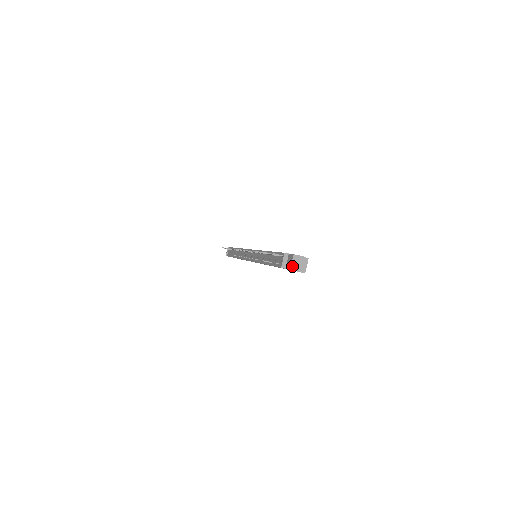
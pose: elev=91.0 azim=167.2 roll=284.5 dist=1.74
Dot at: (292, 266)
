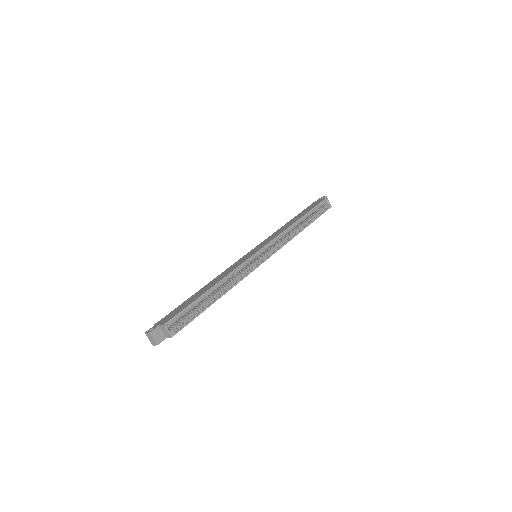
Dot at: (151, 342)
